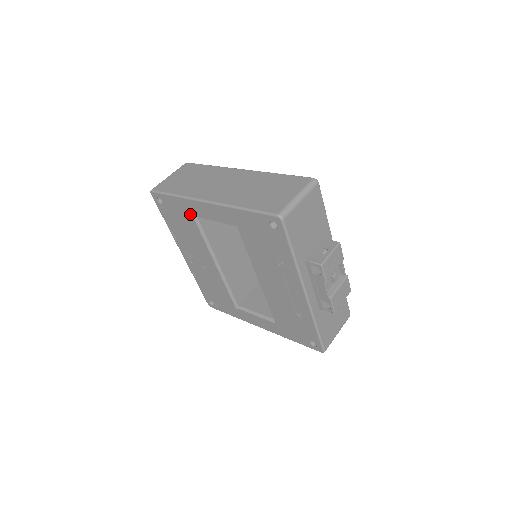
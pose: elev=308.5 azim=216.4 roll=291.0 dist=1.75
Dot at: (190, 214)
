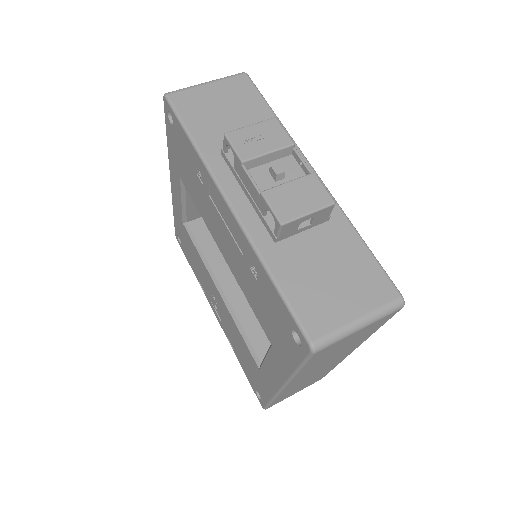
Dot at: (182, 223)
